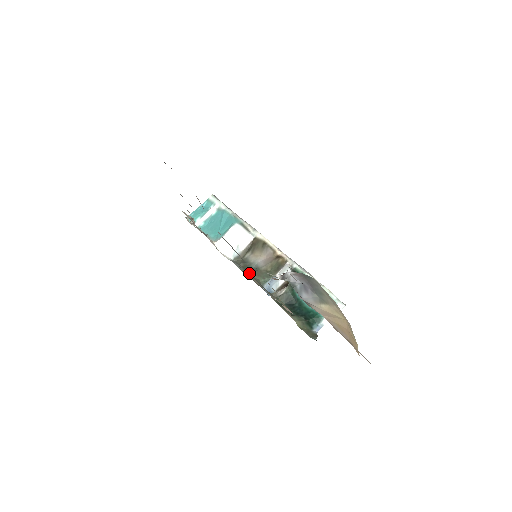
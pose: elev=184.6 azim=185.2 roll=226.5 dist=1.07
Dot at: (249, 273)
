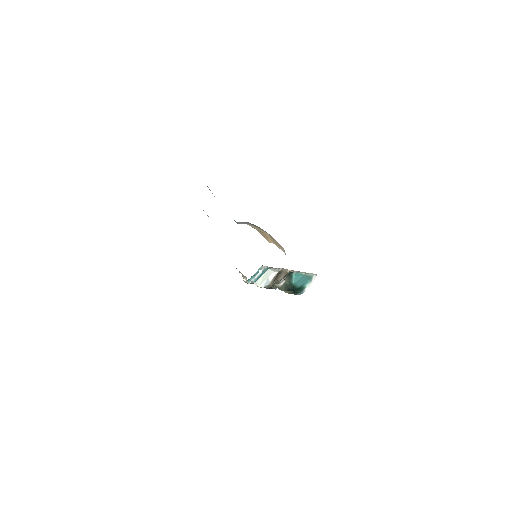
Dot at: occluded
